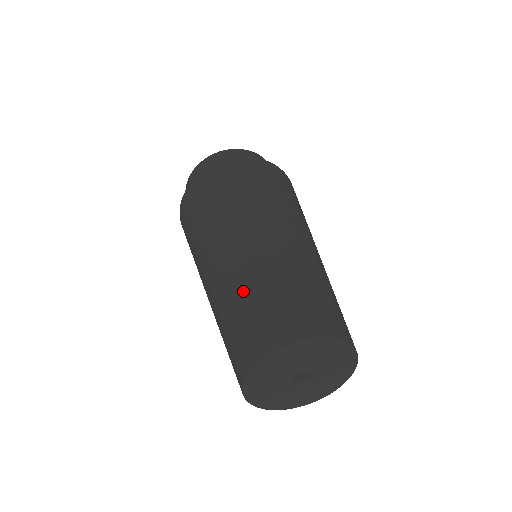
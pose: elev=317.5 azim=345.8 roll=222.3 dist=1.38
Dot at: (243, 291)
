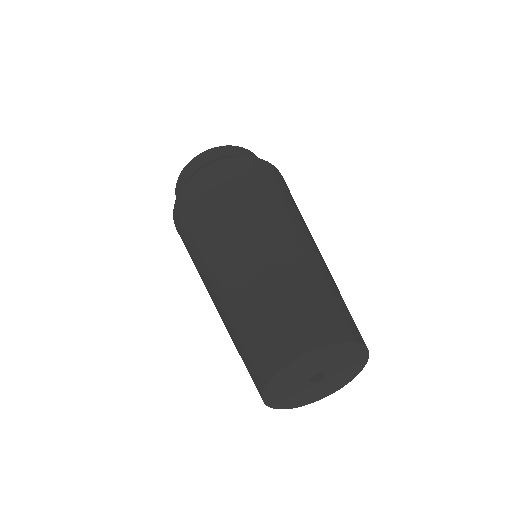
Dot at: (258, 297)
